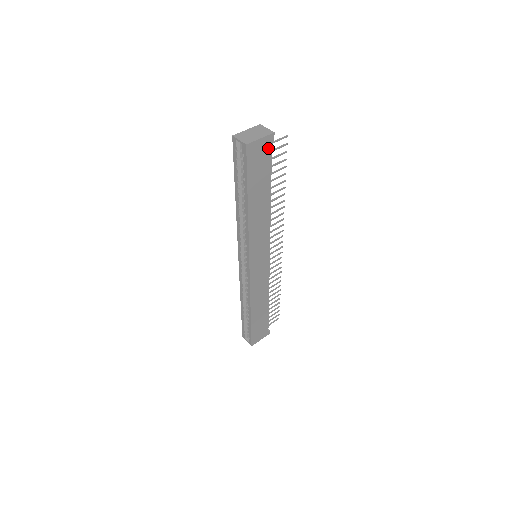
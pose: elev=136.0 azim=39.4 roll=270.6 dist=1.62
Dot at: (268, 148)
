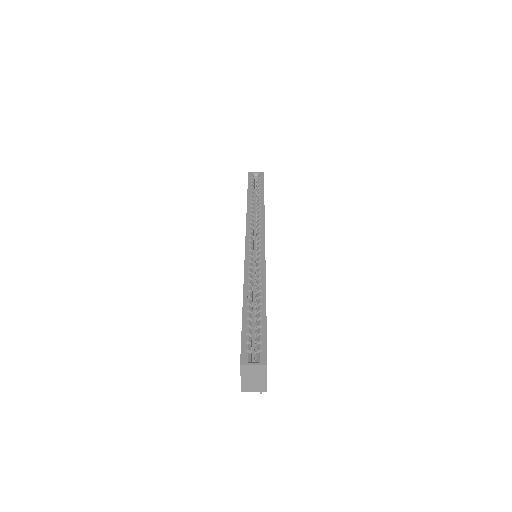
Dot at: occluded
